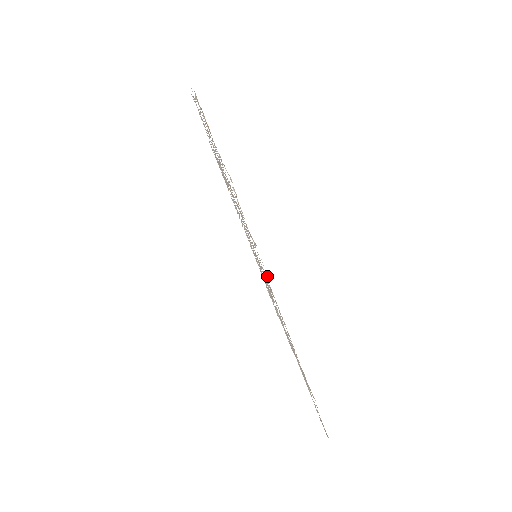
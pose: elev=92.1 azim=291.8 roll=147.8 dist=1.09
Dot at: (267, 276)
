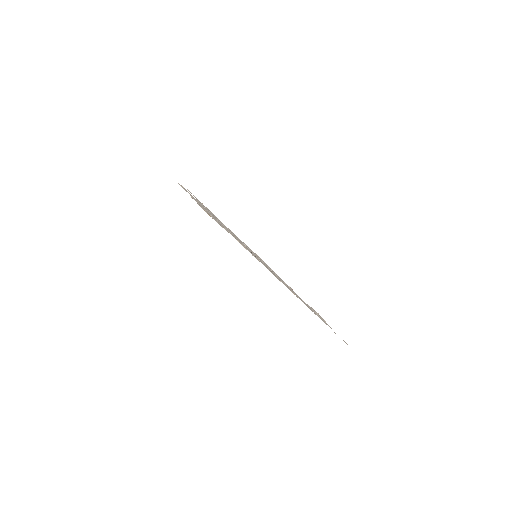
Dot at: (273, 274)
